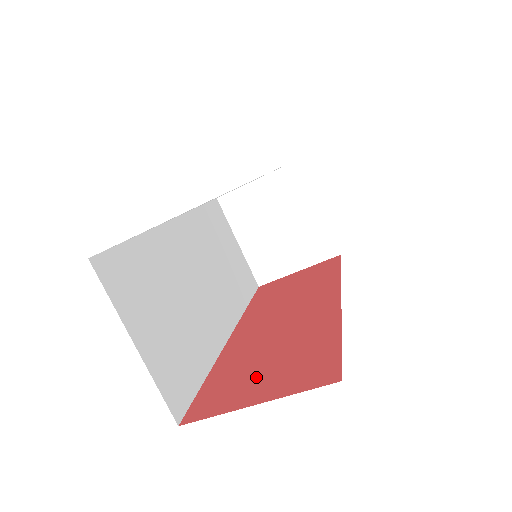
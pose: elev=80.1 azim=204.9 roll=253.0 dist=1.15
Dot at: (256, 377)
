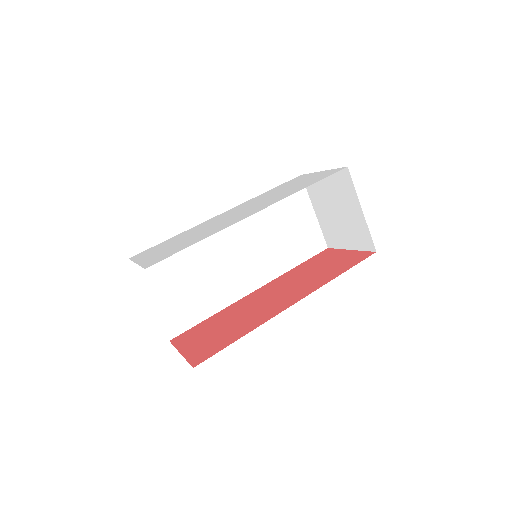
Dot at: (204, 336)
